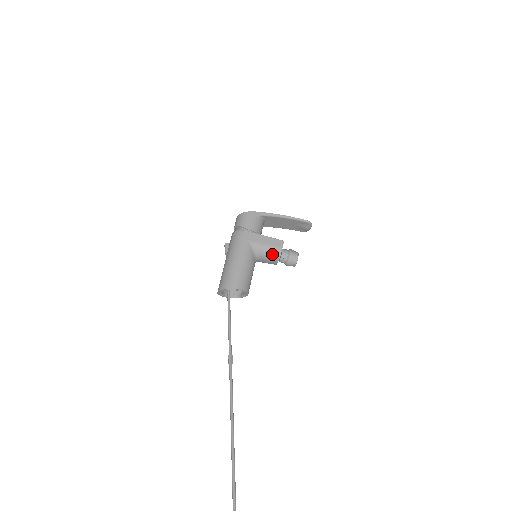
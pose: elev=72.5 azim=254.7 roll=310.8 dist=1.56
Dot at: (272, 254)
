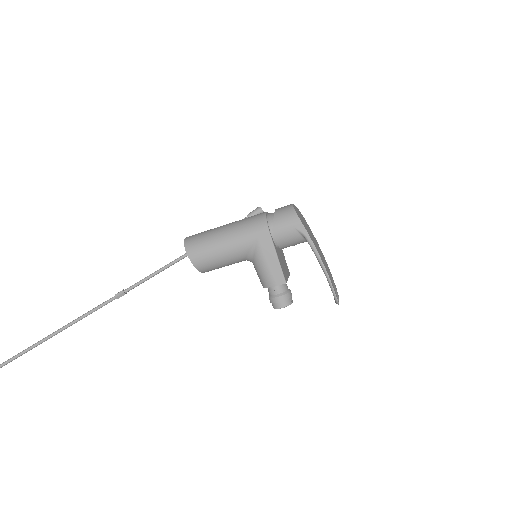
Dot at: (262, 277)
